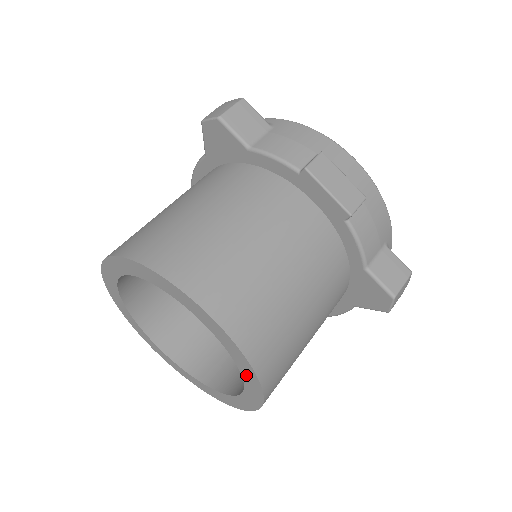
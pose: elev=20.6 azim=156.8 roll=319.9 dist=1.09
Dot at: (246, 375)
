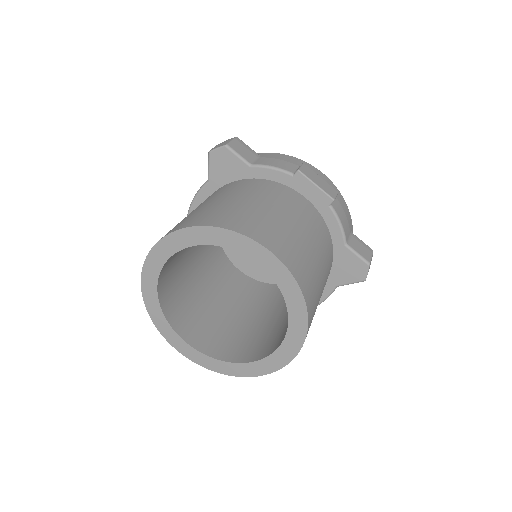
Dot at: (293, 310)
